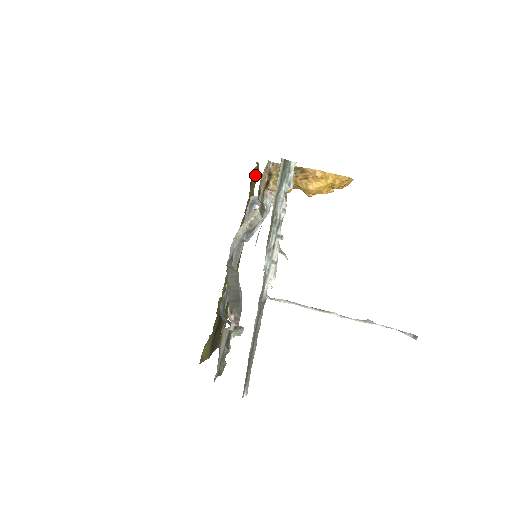
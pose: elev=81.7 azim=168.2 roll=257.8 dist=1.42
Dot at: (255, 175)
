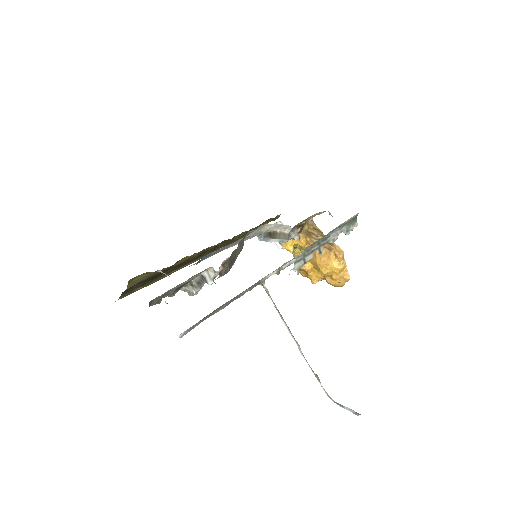
Dot at: (272, 220)
